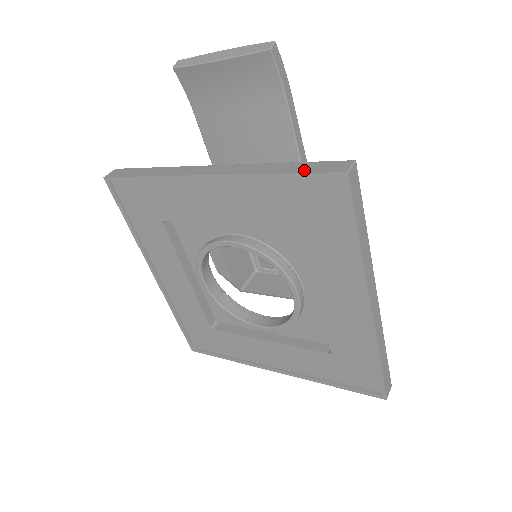
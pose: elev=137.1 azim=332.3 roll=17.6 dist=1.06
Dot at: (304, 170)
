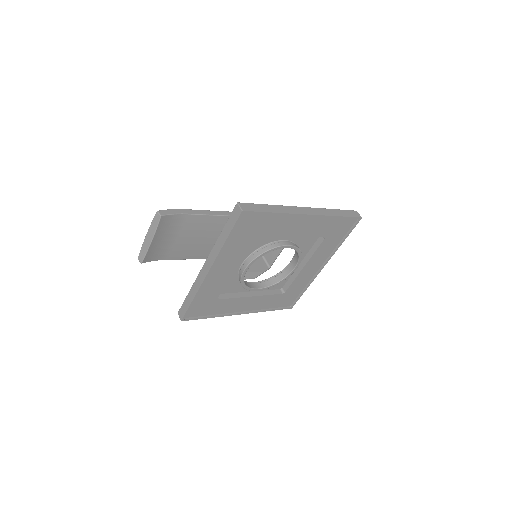
Dot at: (231, 227)
